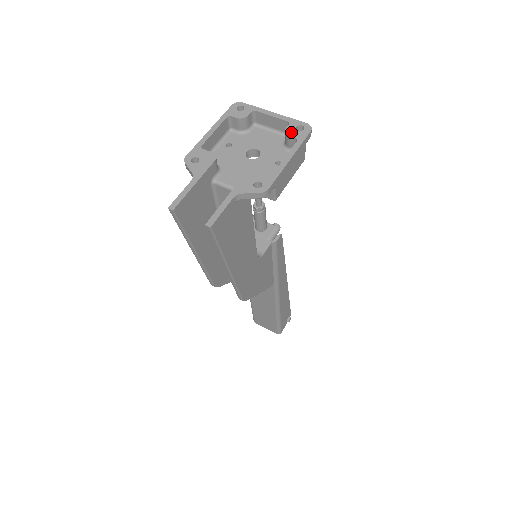
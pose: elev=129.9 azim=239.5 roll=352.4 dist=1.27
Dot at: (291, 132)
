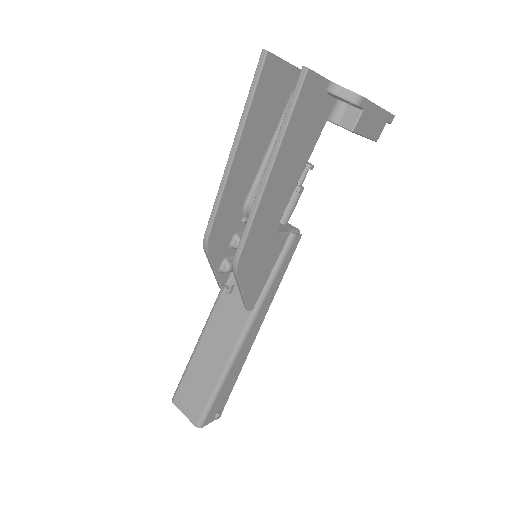
Dot at: occluded
